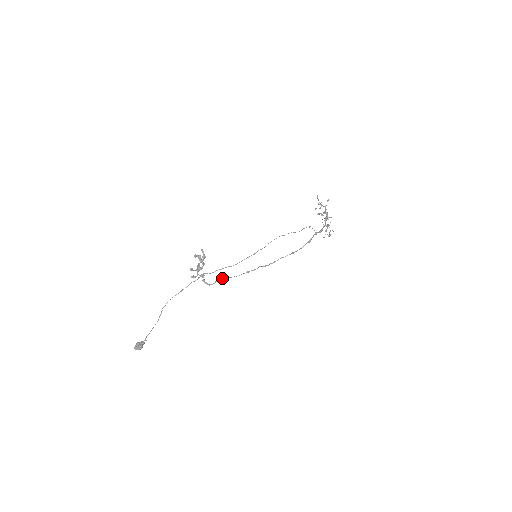
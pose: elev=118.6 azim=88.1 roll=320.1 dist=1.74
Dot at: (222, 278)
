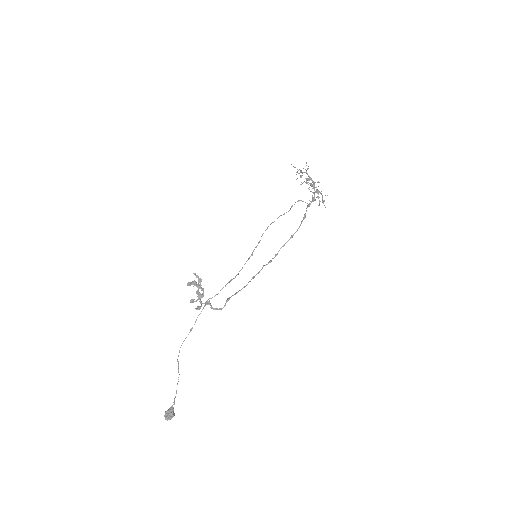
Dot at: (231, 296)
